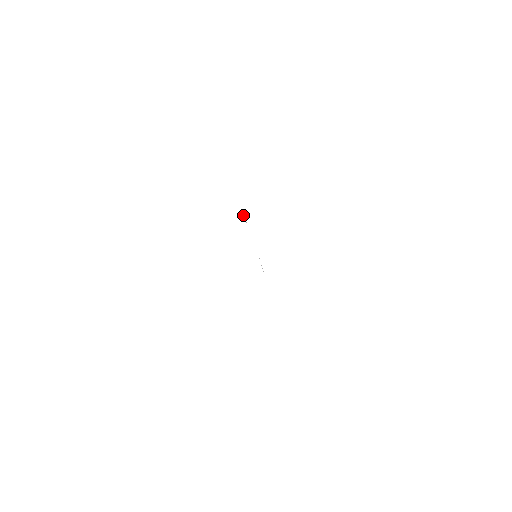
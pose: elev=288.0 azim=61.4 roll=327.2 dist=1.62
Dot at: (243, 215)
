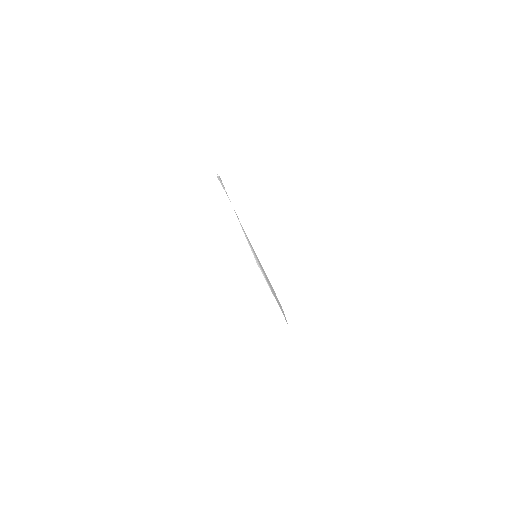
Dot at: (221, 182)
